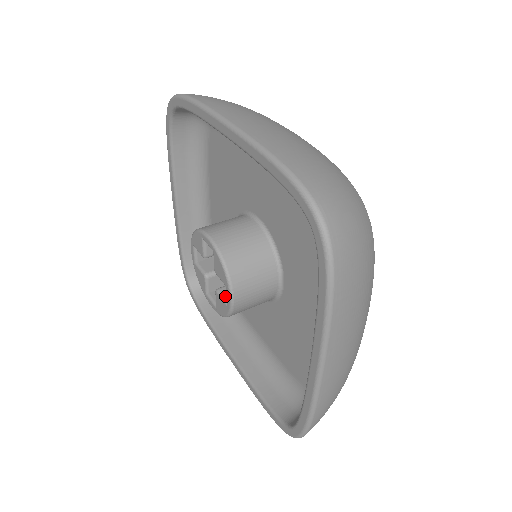
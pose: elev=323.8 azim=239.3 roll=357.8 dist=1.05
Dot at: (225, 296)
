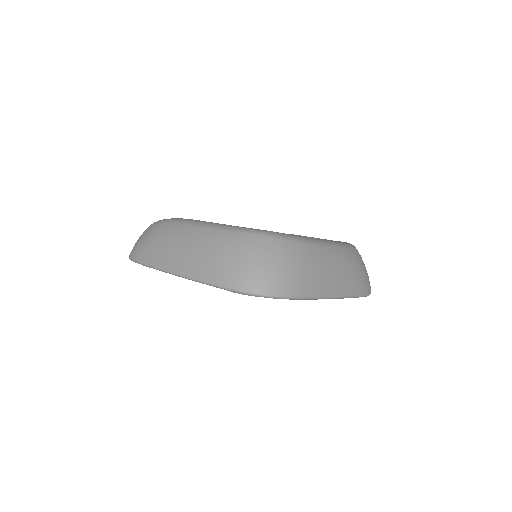
Dot at: occluded
